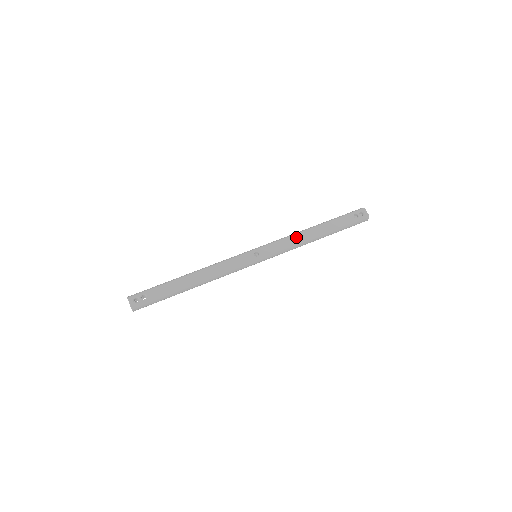
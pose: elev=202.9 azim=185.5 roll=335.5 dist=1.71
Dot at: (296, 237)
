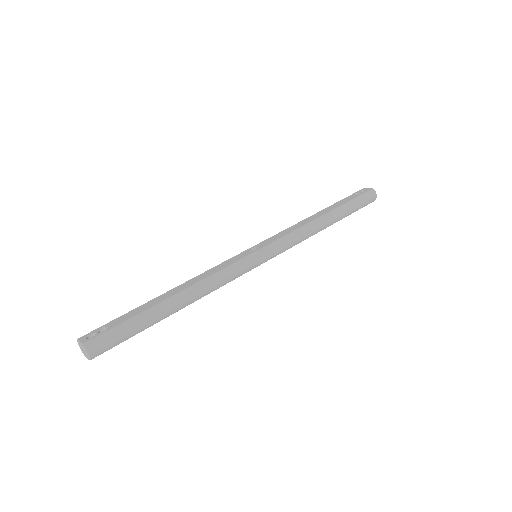
Dot at: (298, 225)
